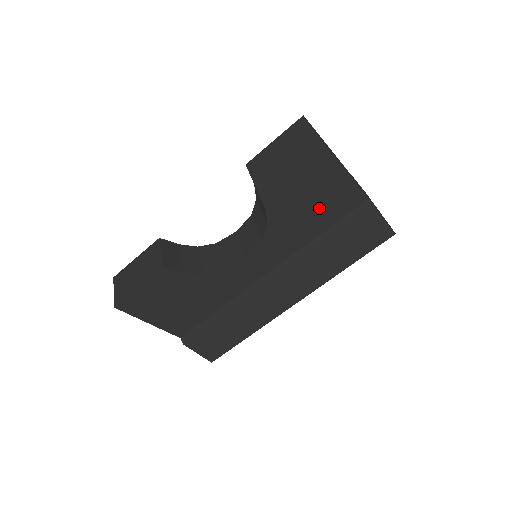
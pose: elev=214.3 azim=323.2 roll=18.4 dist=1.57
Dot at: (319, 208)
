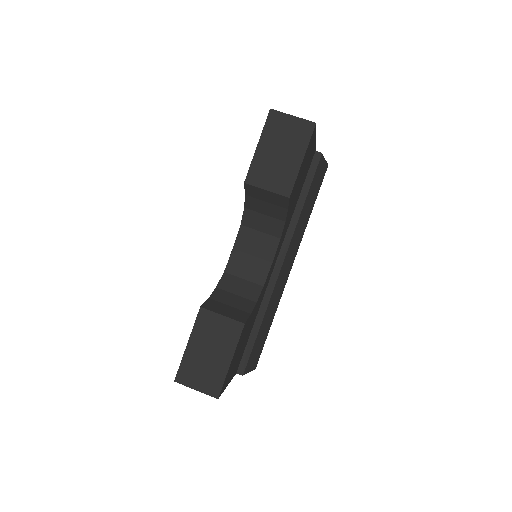
Dot at: (302, 181)
